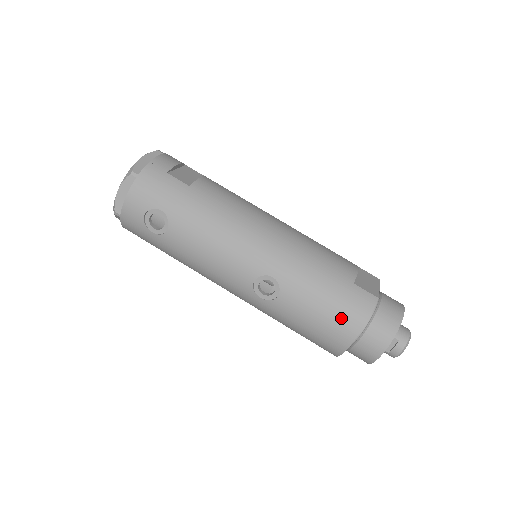
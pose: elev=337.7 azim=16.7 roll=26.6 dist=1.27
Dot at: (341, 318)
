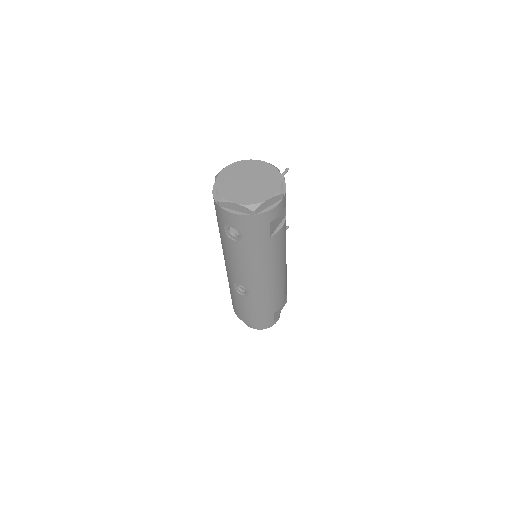
Dot at: (252, 318)
